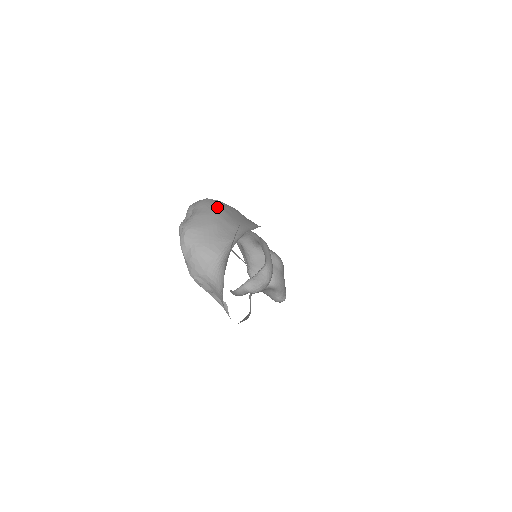
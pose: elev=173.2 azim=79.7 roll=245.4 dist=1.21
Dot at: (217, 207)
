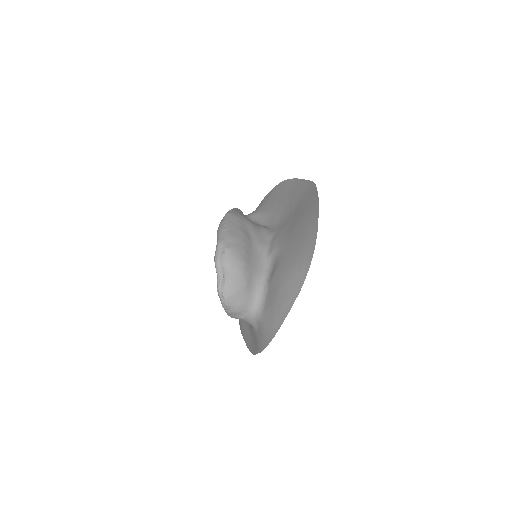
Dot at: (240, 262)
